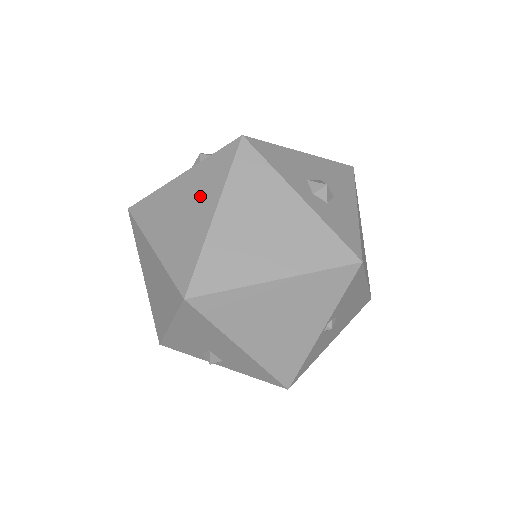
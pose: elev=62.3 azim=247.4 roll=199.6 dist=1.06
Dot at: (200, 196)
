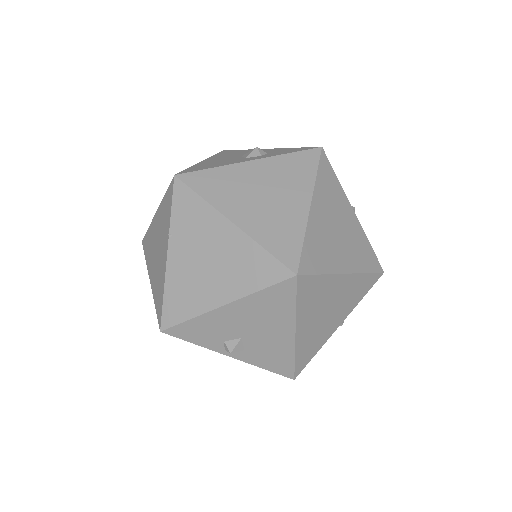
Dot at: (287, 186)
